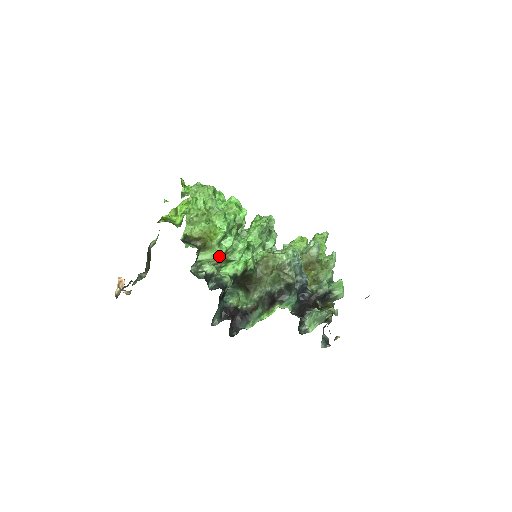
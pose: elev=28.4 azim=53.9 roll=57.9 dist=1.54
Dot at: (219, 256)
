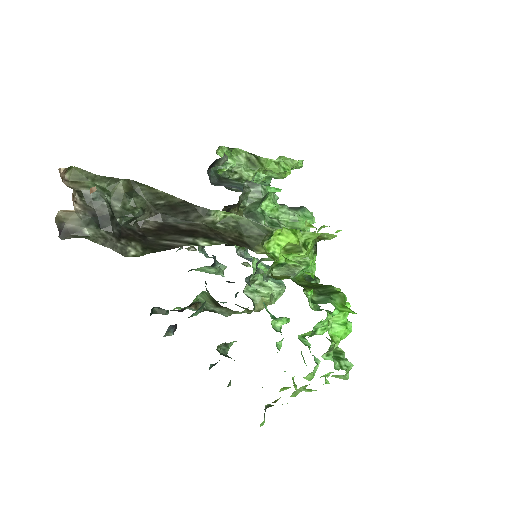
Dot at: occluded
